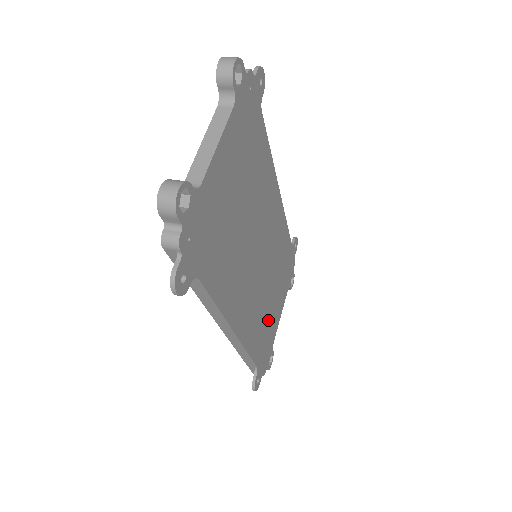
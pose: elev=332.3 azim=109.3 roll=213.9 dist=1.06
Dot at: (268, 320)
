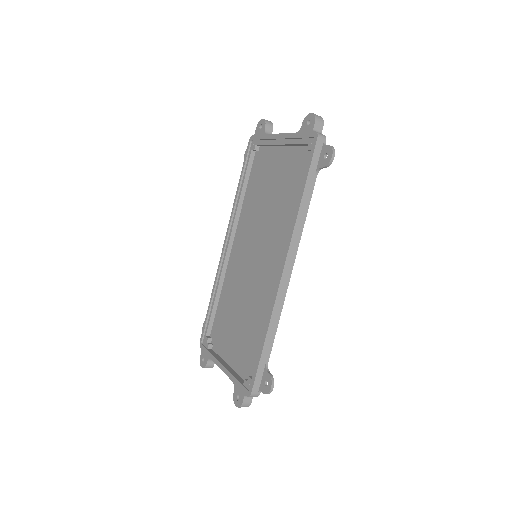
Dot at: (248, 339)
